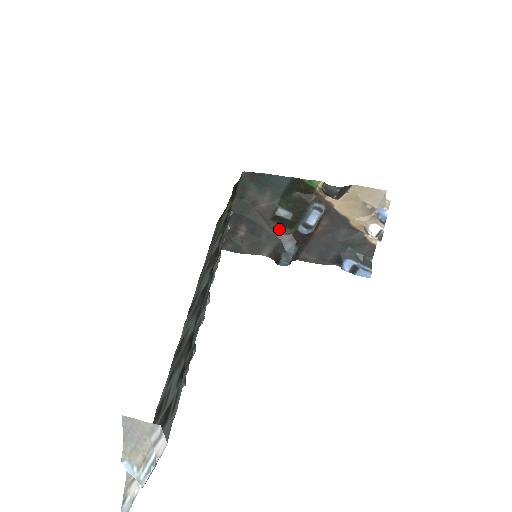
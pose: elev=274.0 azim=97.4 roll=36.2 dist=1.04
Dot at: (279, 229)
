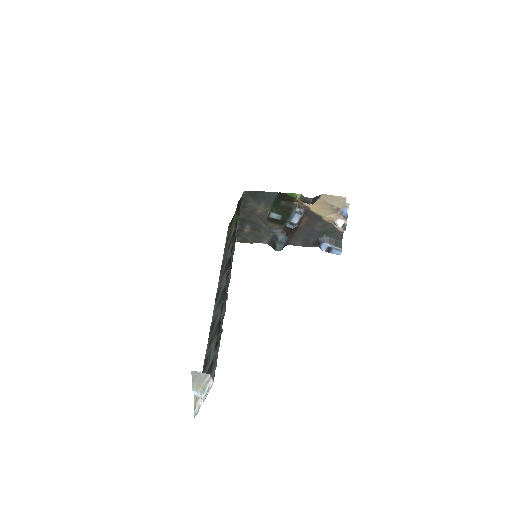
Dot at: (273, 226)
